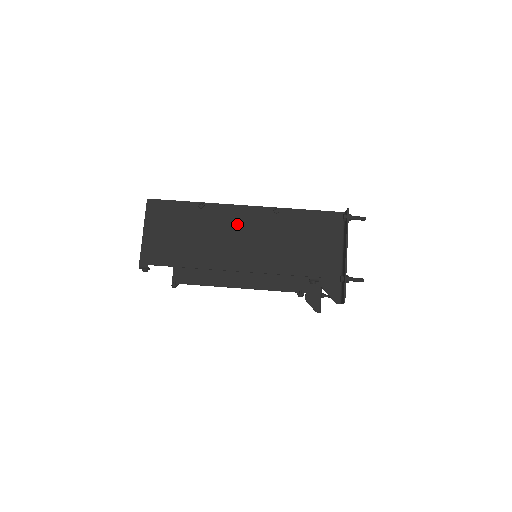
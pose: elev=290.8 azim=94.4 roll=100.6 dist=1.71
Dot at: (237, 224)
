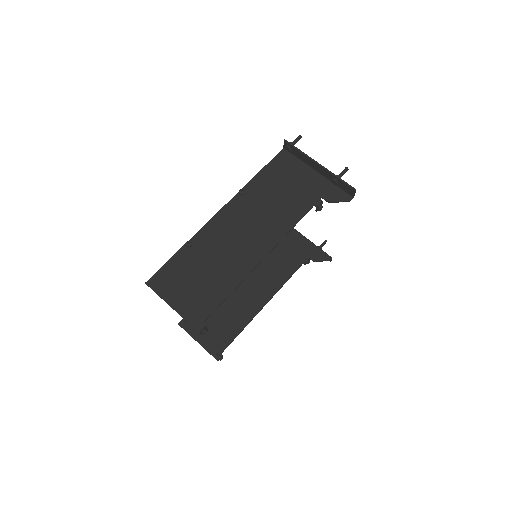
Dot at: (228, 228)
